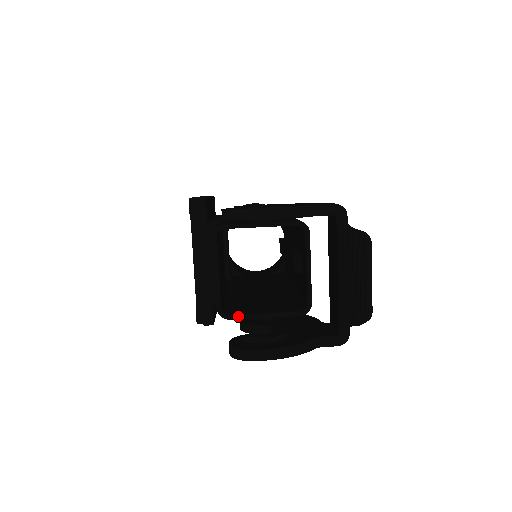
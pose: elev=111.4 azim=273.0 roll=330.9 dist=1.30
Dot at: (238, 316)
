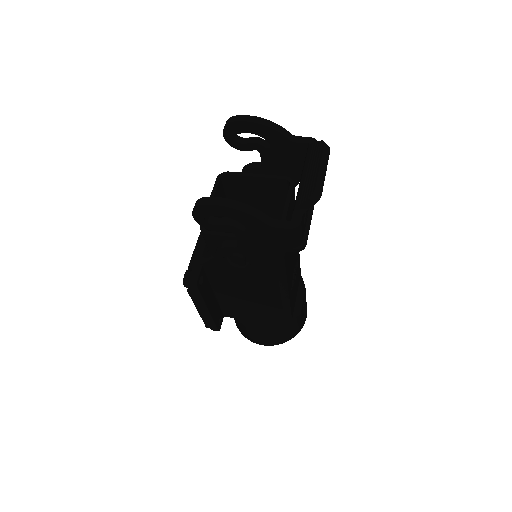
Dot at: (215, 233)
